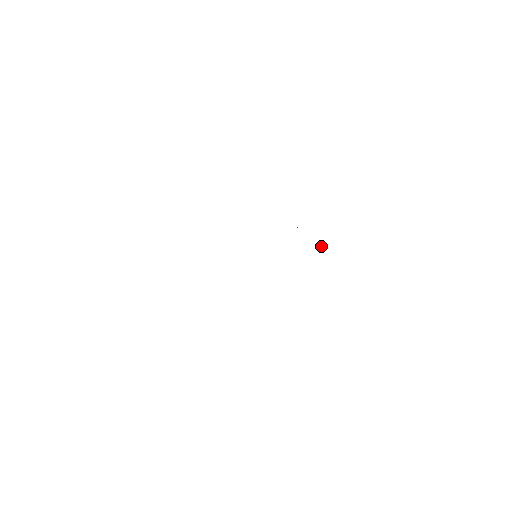
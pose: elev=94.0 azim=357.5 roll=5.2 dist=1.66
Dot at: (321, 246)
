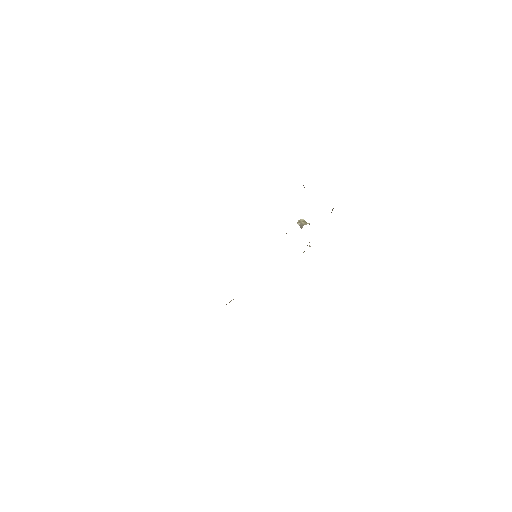
Dot at: occluded
